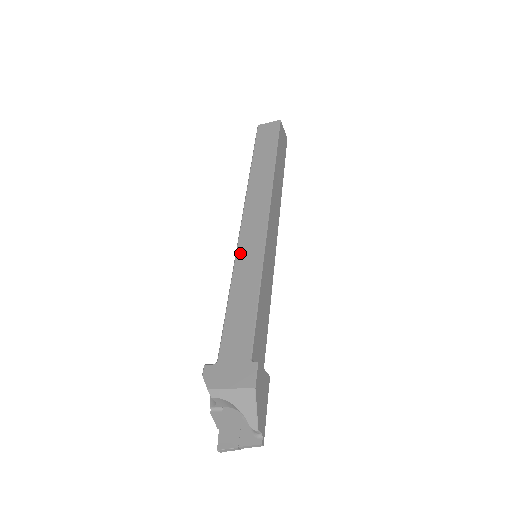
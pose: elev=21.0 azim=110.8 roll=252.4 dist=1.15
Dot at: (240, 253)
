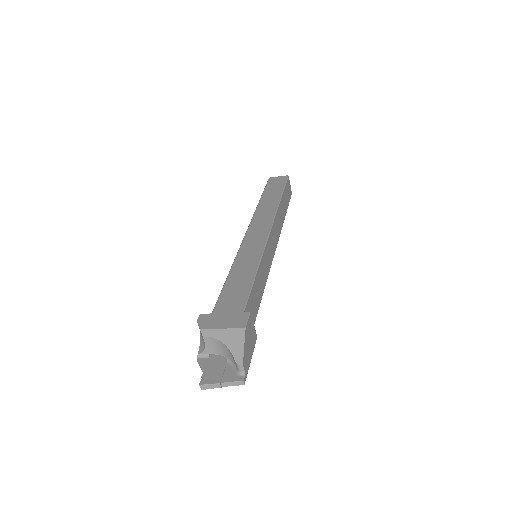
Dot at: (243, 247)
